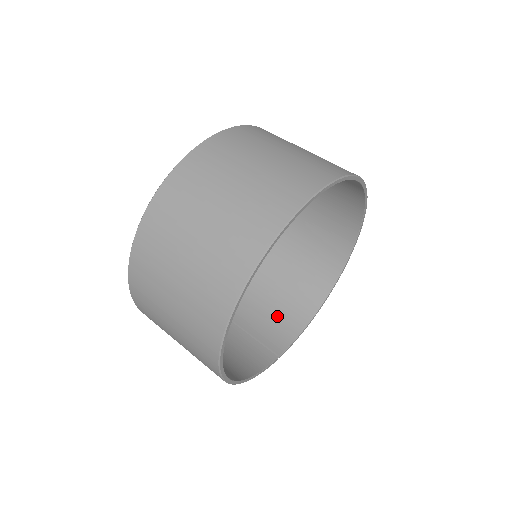
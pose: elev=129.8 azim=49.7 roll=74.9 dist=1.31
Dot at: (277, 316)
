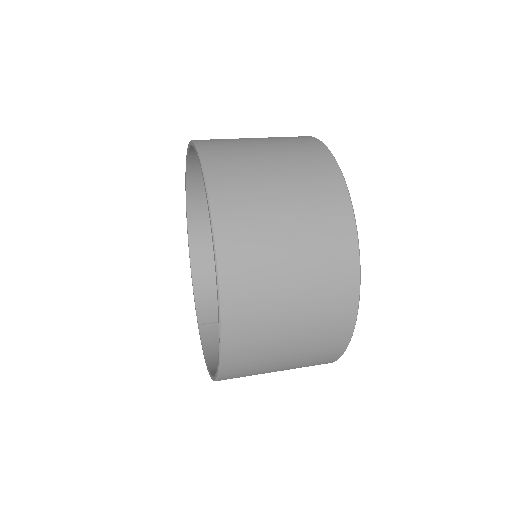
Dot at: occluded
